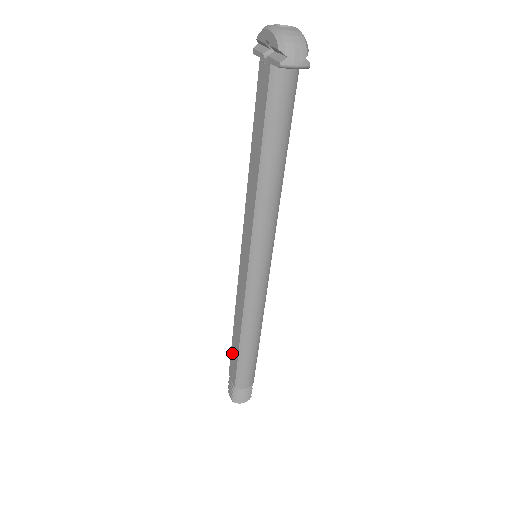
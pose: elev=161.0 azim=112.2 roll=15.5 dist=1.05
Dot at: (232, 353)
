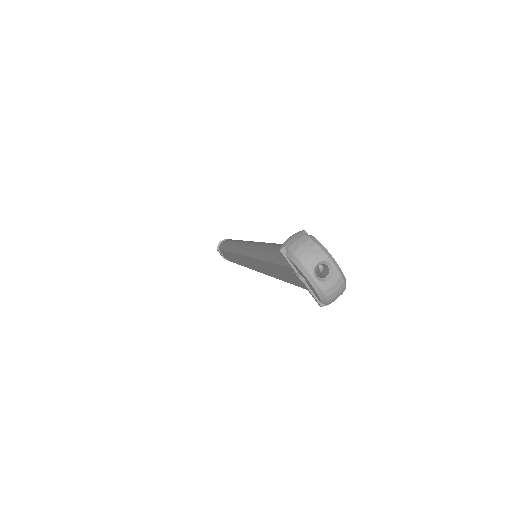
Dot at: (225, 253)
